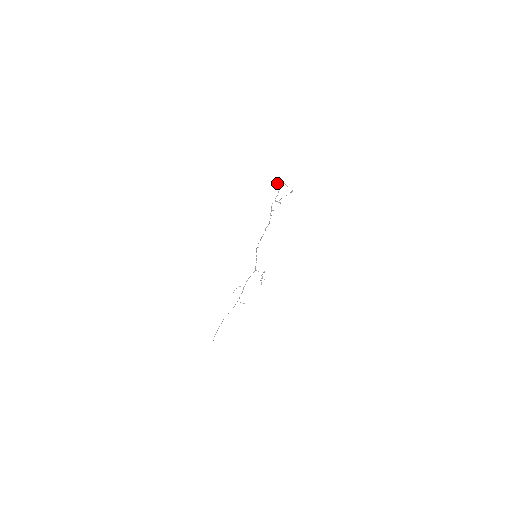
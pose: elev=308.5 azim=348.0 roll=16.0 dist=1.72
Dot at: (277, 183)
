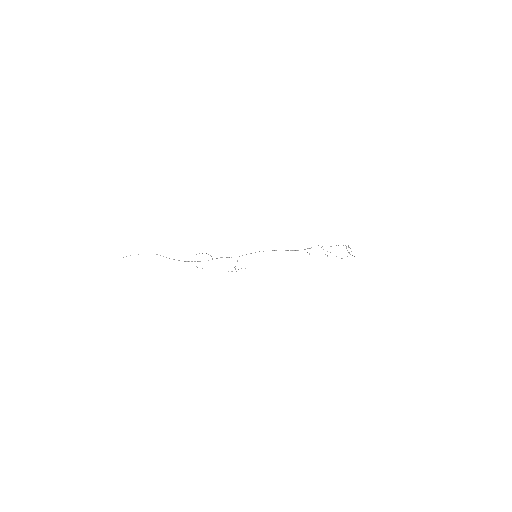
Dot at: occluded
